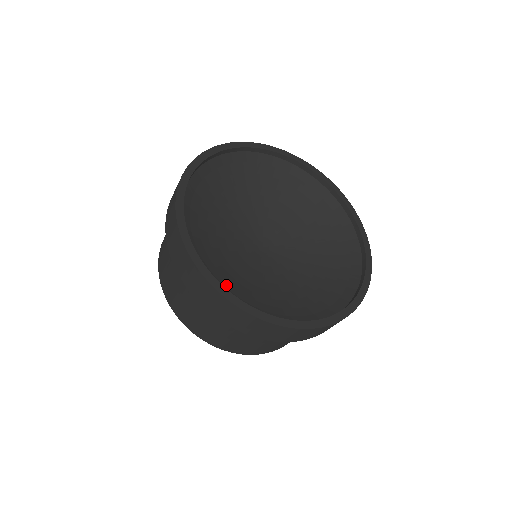
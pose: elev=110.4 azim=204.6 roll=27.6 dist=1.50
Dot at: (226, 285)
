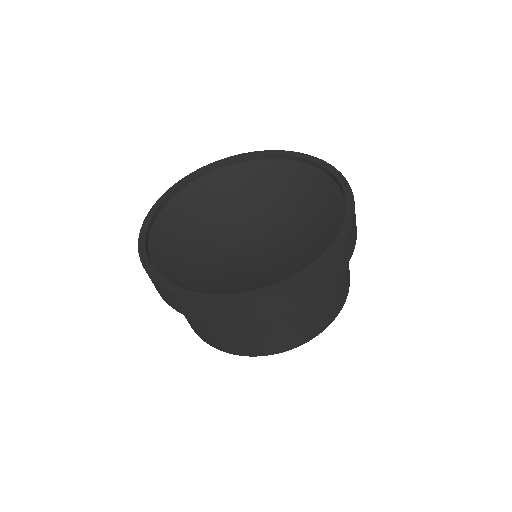
Dot at: occluded
